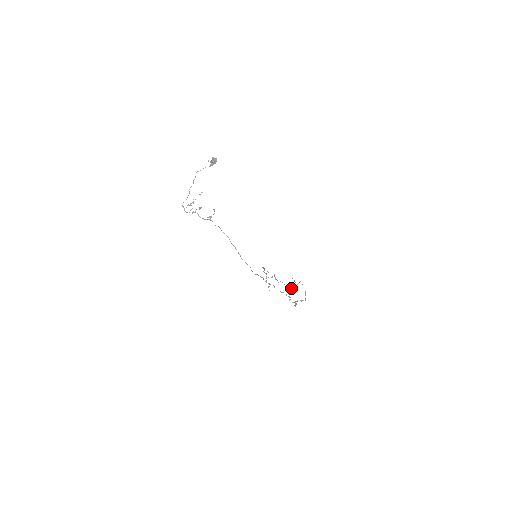
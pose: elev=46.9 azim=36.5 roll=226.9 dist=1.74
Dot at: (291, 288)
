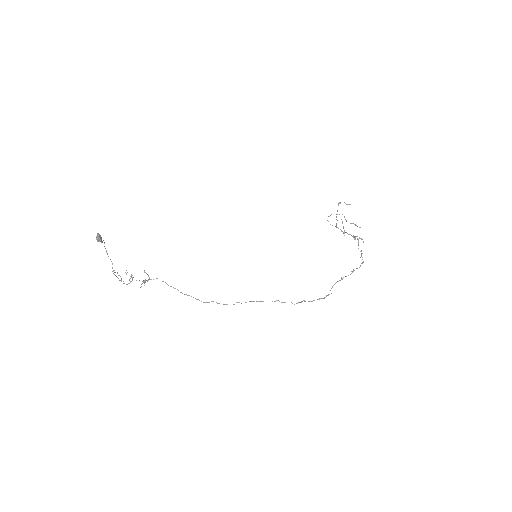
Dot at: (359, 237)
